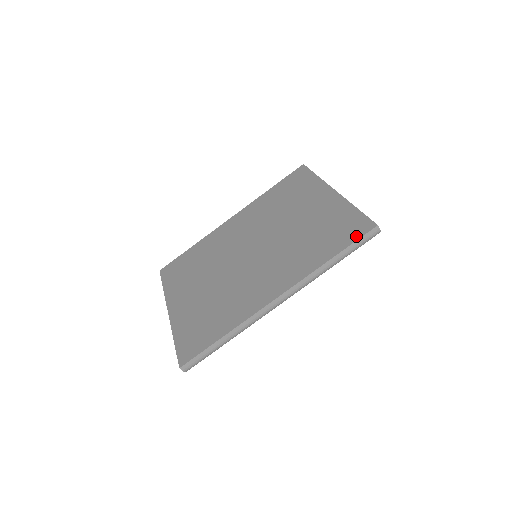
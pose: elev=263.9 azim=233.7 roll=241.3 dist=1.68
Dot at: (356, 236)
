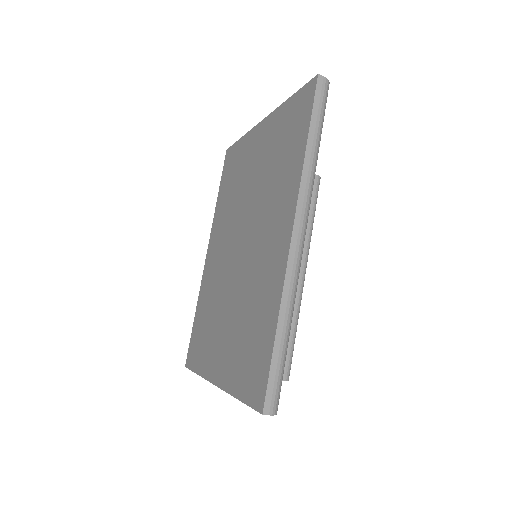
Dot at: (309, 105)
